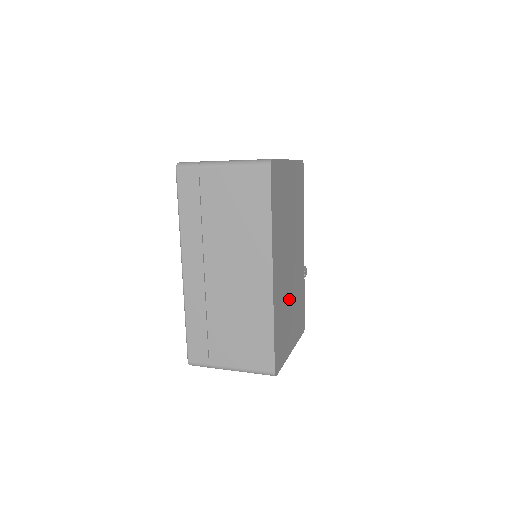
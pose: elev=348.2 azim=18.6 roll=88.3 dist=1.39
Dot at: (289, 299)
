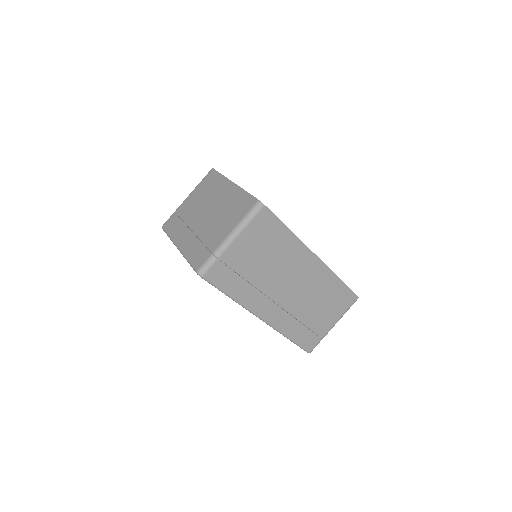
Dot at: occluded
